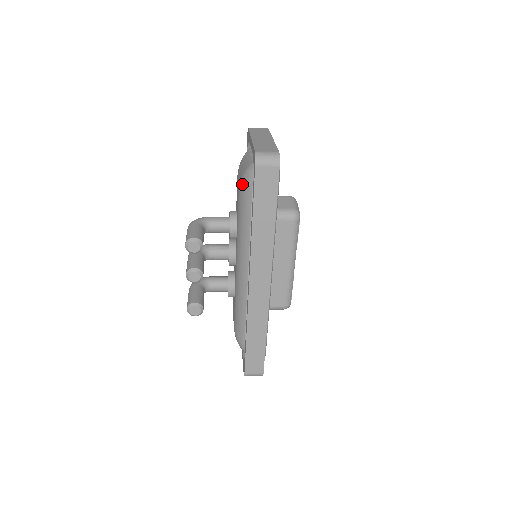
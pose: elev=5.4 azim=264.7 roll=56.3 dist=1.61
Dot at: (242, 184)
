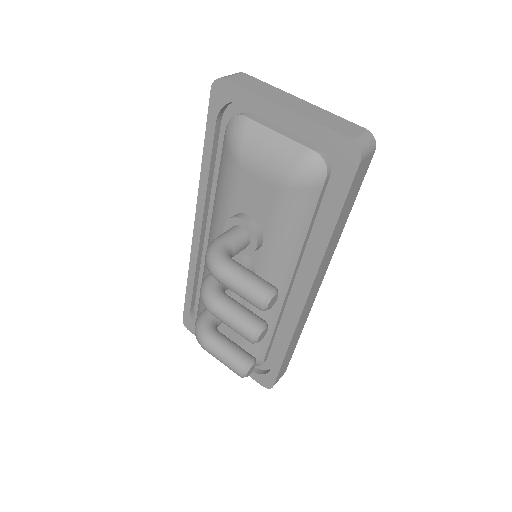
Dot at: (299, 184)
